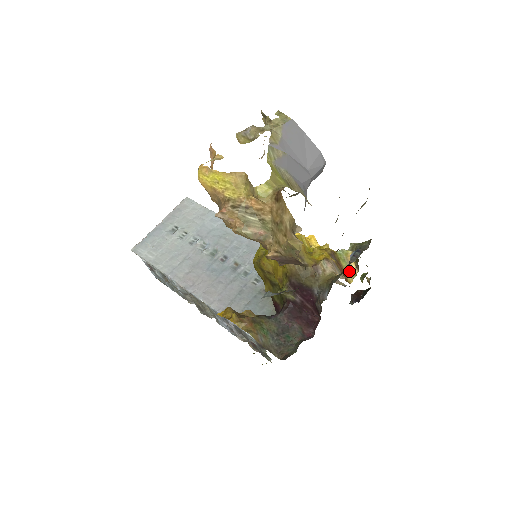
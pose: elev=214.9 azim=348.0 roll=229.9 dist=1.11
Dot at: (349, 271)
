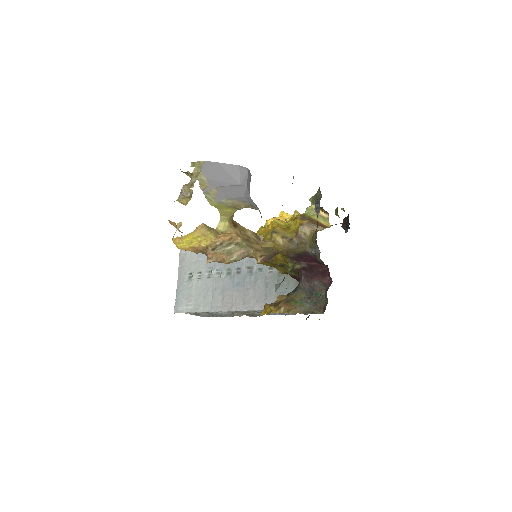
Dot at: (322, 219)
